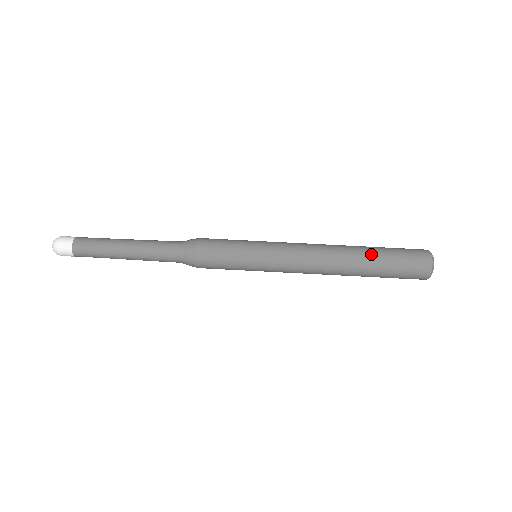
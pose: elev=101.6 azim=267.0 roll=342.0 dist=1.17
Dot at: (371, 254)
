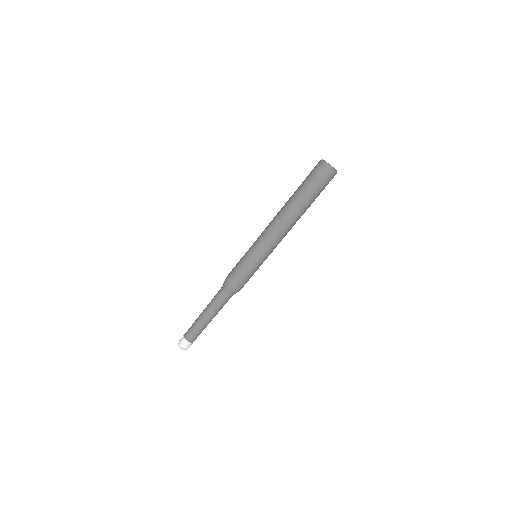
Dot at: (302, 200)
